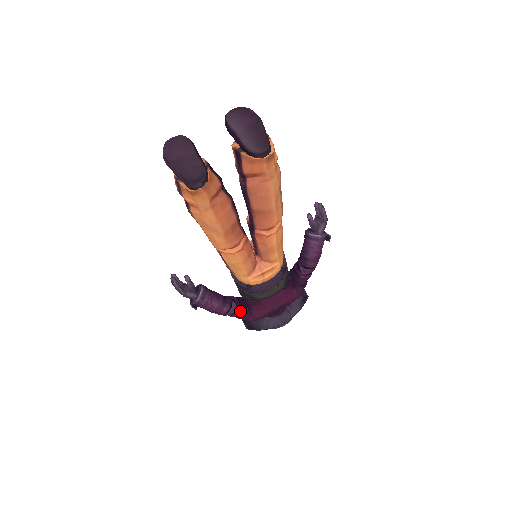
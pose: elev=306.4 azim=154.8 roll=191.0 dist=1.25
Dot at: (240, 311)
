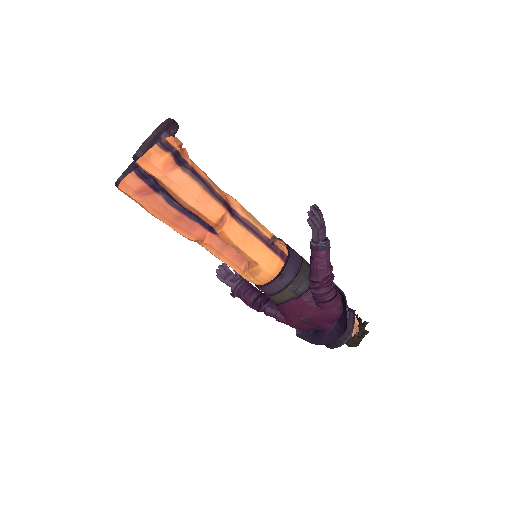
Dot at: (266, 310)
